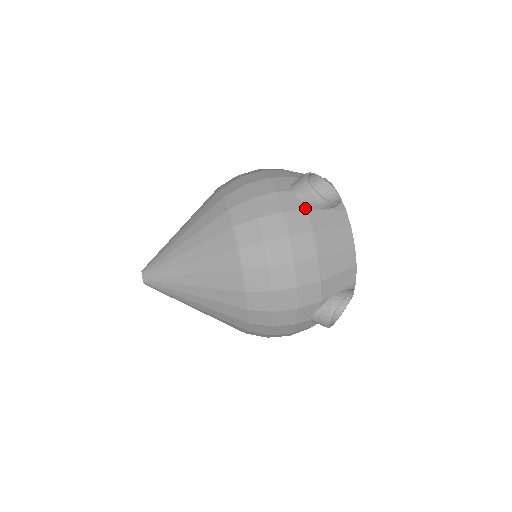
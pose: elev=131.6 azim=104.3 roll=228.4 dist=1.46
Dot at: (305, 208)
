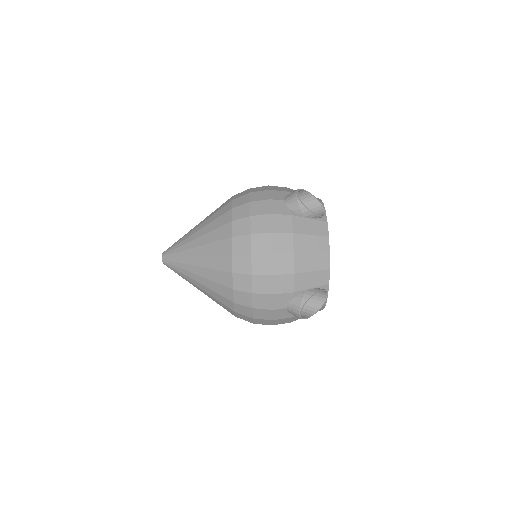
Dot at: (291, 317)
